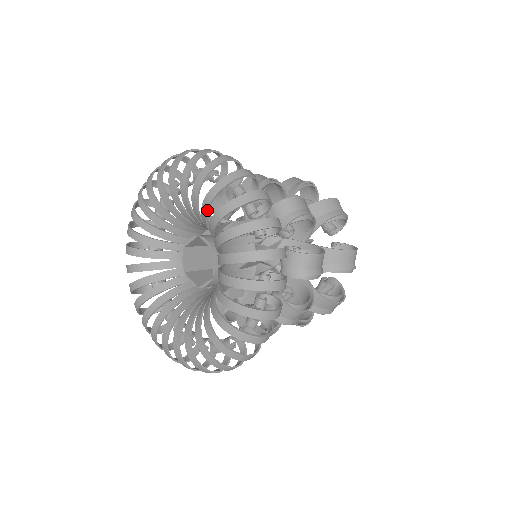
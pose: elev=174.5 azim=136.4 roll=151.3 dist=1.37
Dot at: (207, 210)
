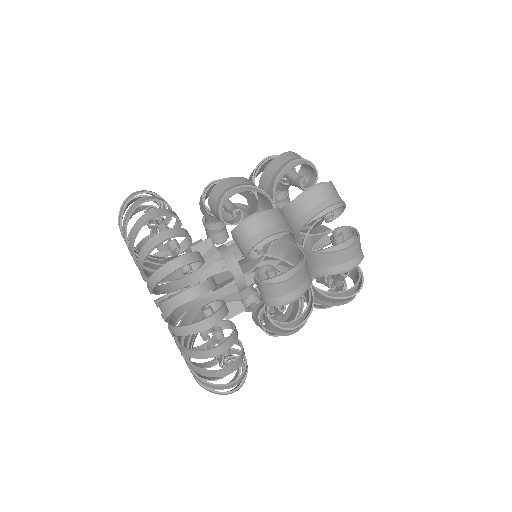
Dot at: occluded
